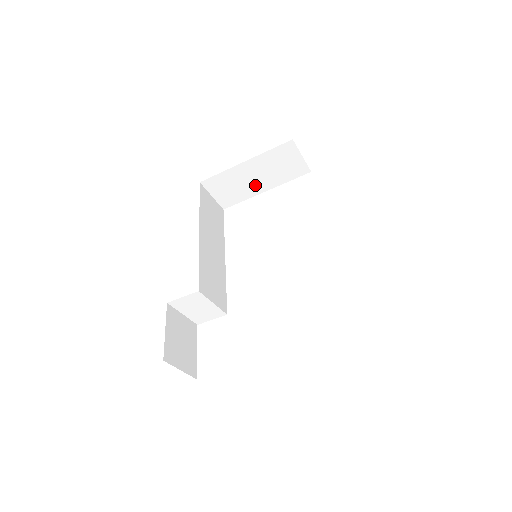
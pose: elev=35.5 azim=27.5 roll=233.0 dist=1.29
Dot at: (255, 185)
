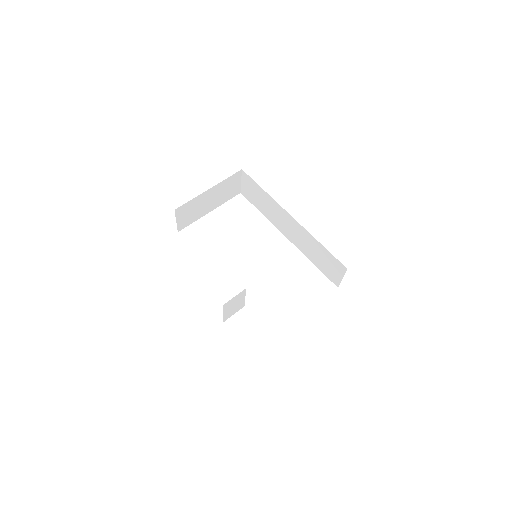
Dot at: (206, 207)
